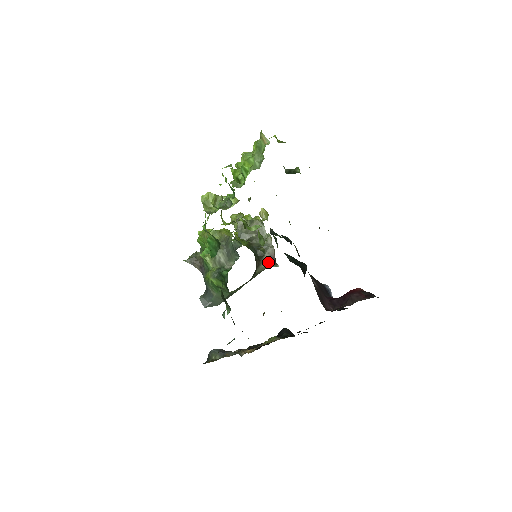
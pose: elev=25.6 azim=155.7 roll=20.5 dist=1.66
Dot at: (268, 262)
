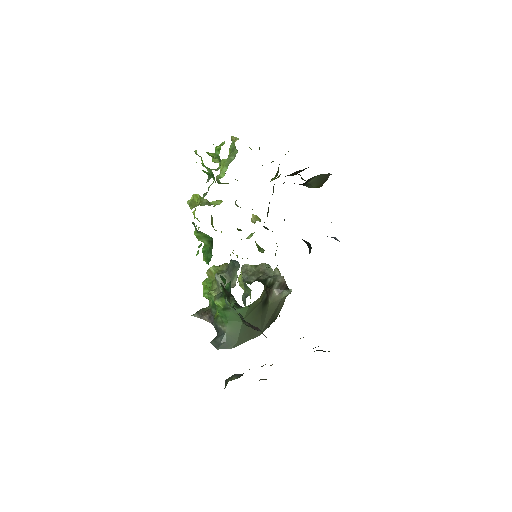
Dot at: (280, 289)
